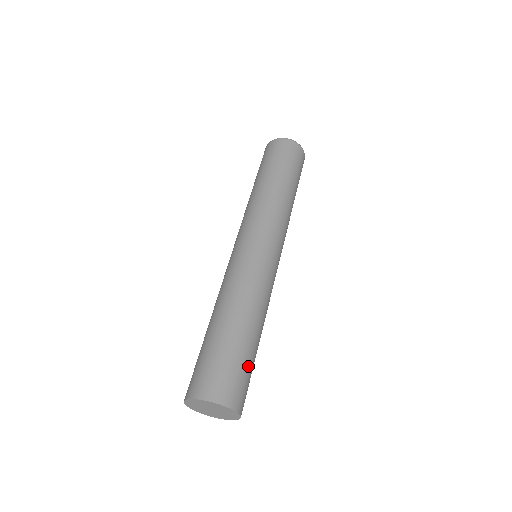
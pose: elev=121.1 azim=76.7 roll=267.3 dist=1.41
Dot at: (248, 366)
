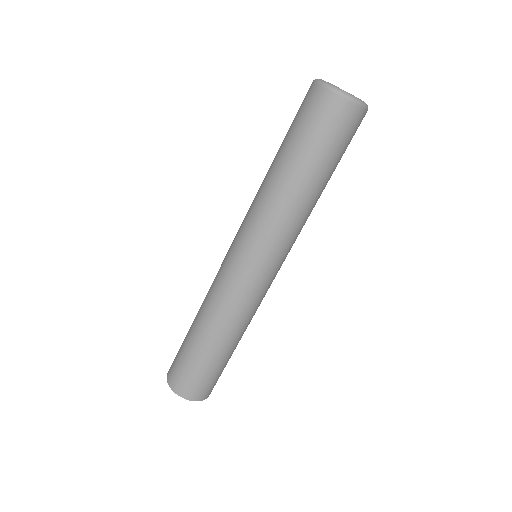
Dot at: (206, 371)
